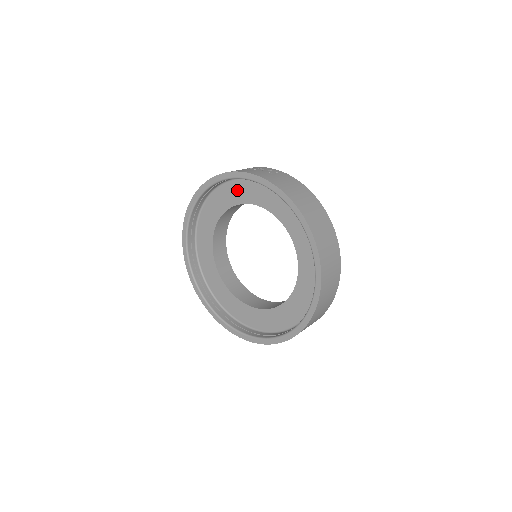
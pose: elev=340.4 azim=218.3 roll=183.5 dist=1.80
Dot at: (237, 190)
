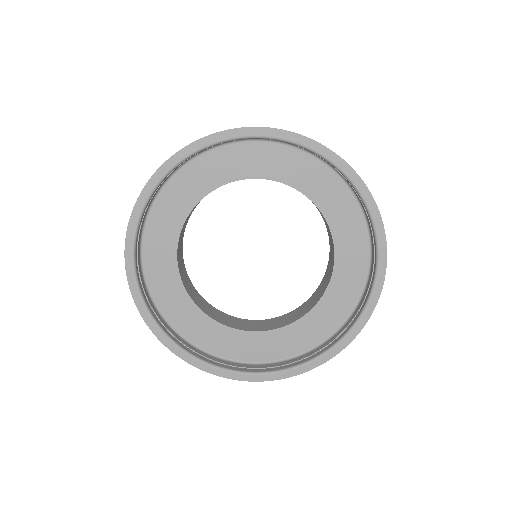
Dot at: (323, 183)
